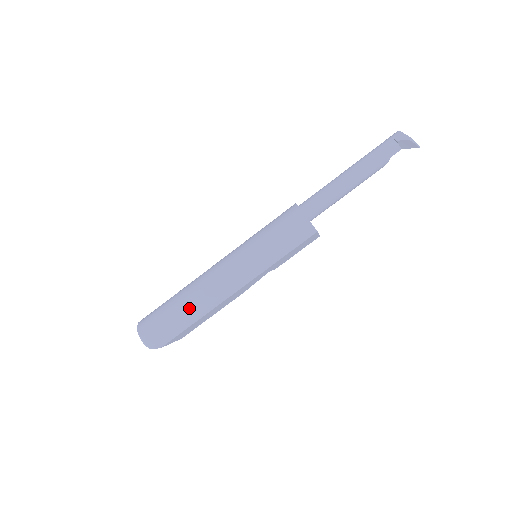
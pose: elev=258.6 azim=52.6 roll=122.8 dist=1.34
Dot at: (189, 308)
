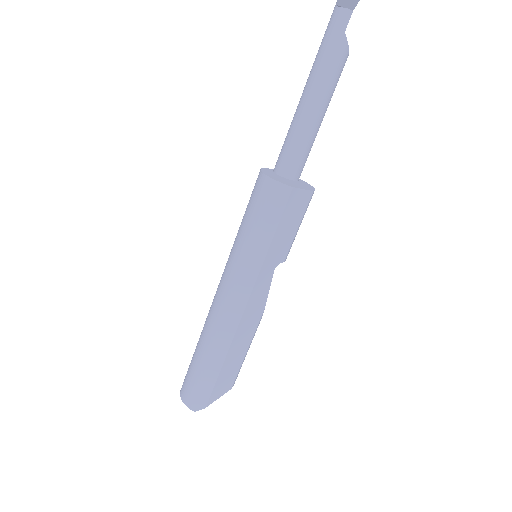
Dot at: (206, 350)
